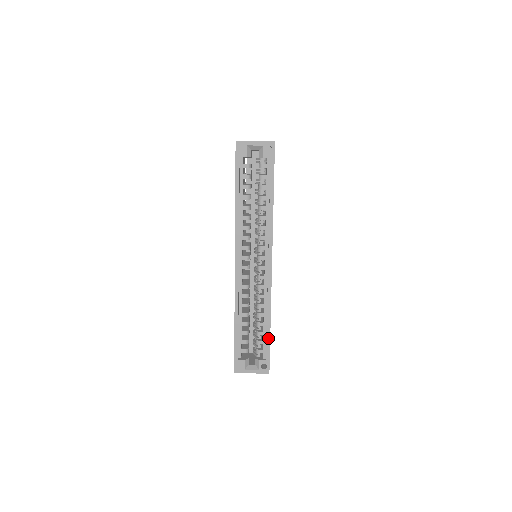
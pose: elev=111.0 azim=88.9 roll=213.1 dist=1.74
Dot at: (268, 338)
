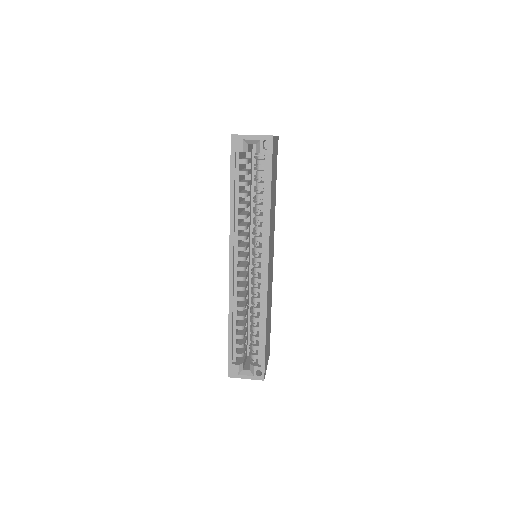
Dot at: (263, 344)
